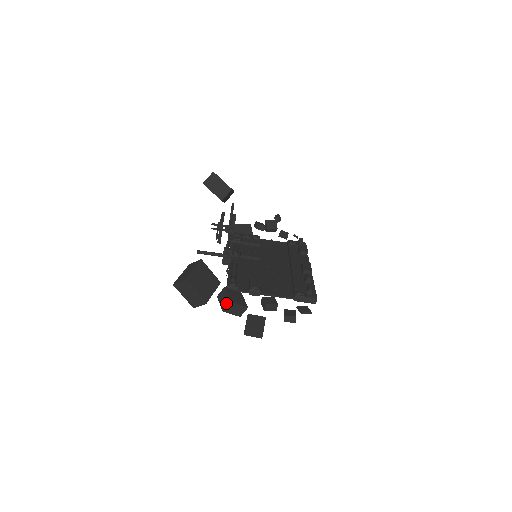
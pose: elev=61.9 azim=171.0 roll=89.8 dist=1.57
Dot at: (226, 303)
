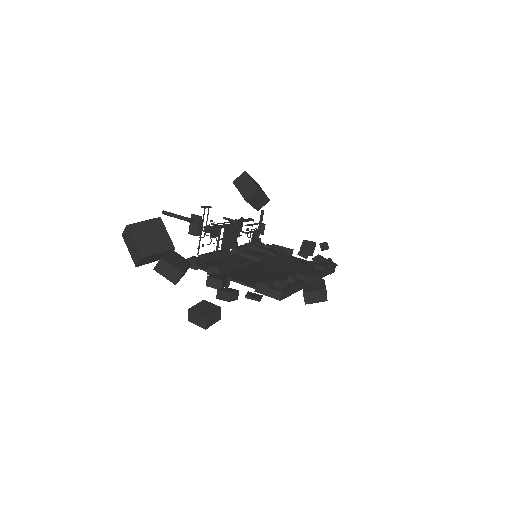
Dot at: (159, 260)
